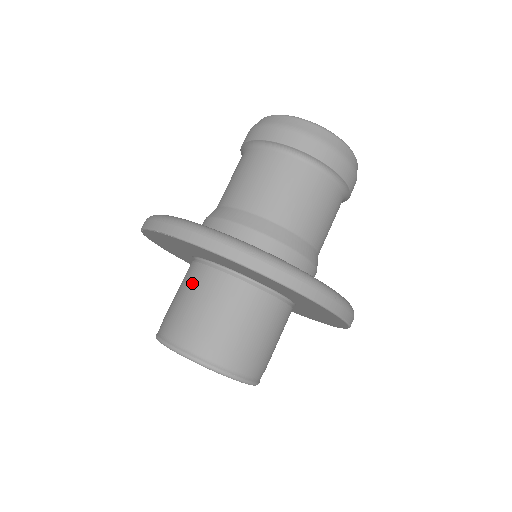
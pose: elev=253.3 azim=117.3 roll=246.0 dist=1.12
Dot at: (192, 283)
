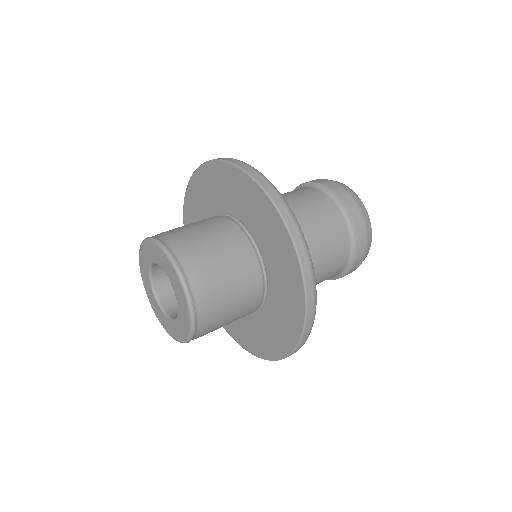
Dot at: (216, 226)
